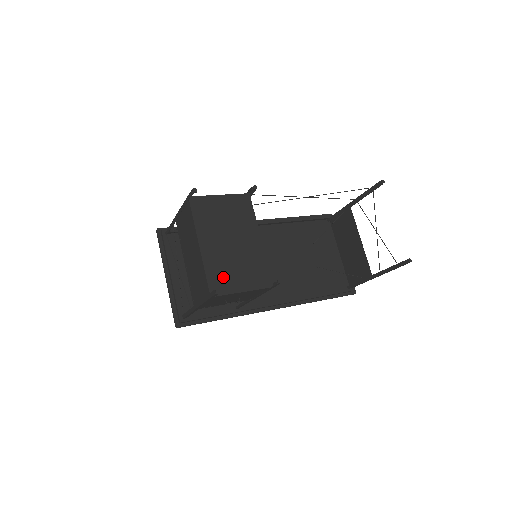
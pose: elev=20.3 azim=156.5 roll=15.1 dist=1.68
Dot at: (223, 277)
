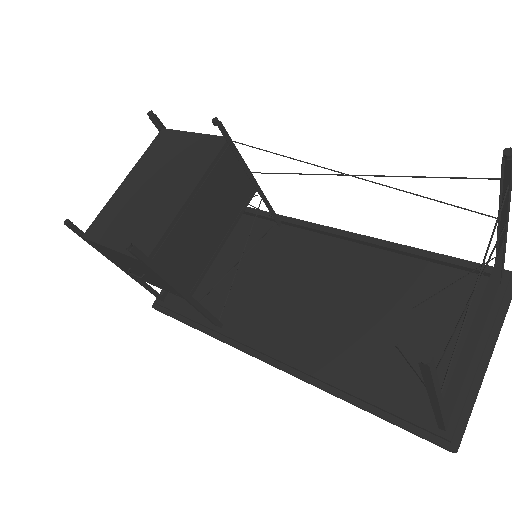
Dot at: (111, 222)
